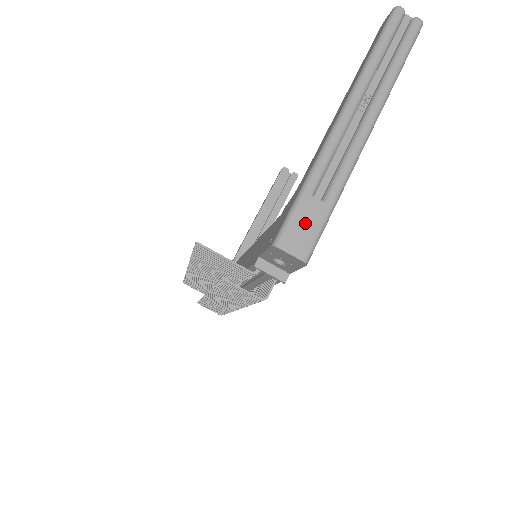
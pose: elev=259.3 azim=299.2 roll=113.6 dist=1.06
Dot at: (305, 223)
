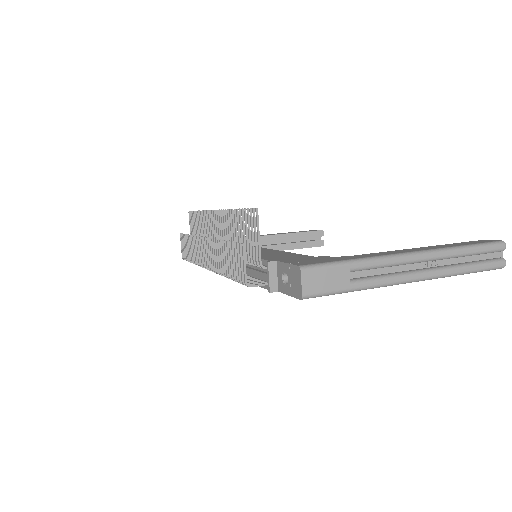
Dot at: (329, 279)
